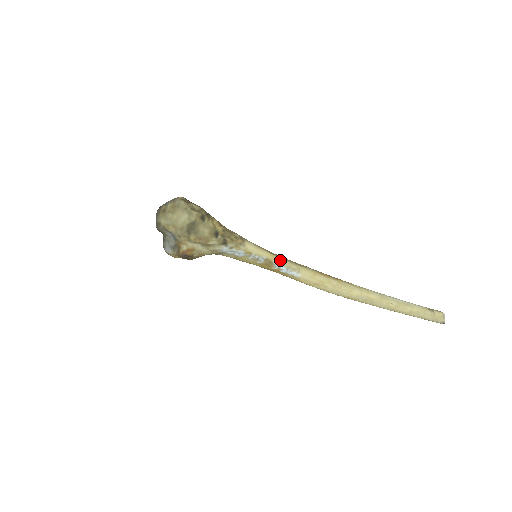
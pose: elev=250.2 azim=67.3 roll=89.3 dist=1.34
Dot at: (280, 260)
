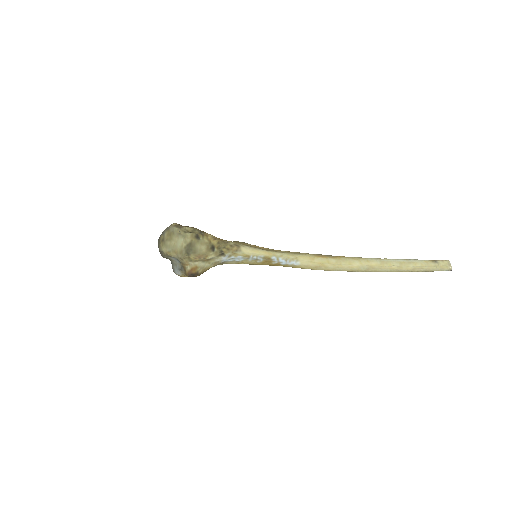
Dot at: (277, 254)
